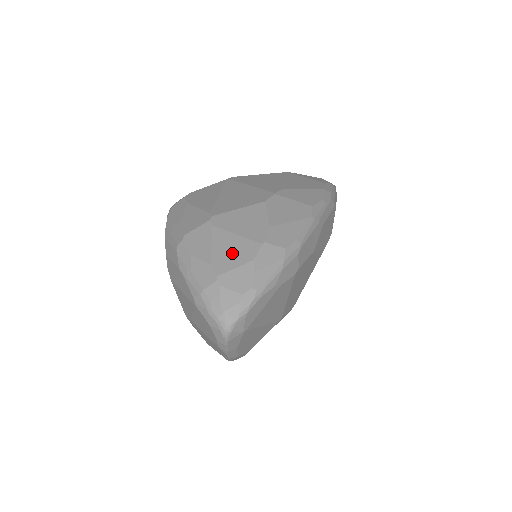
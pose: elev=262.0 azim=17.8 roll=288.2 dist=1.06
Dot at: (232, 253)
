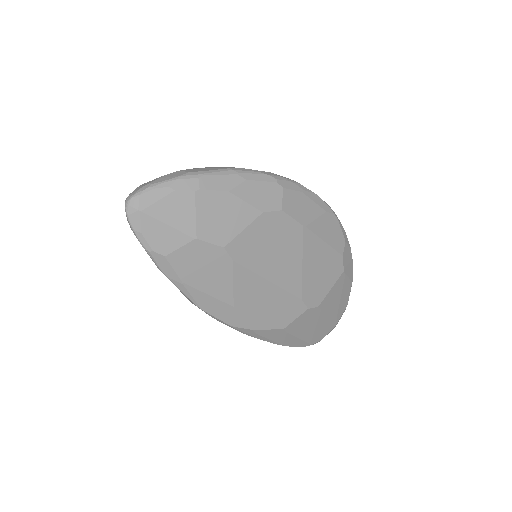
Dot at: occluded
